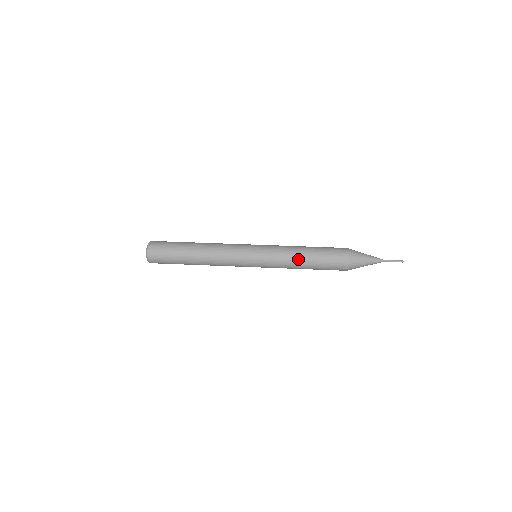
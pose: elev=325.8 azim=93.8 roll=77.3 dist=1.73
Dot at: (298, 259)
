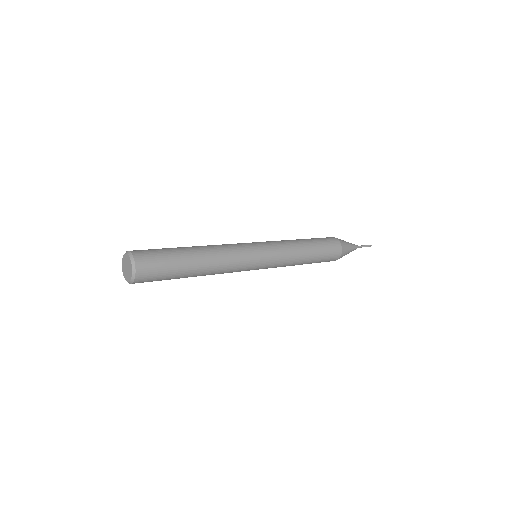
Dot at: (303, 252)
